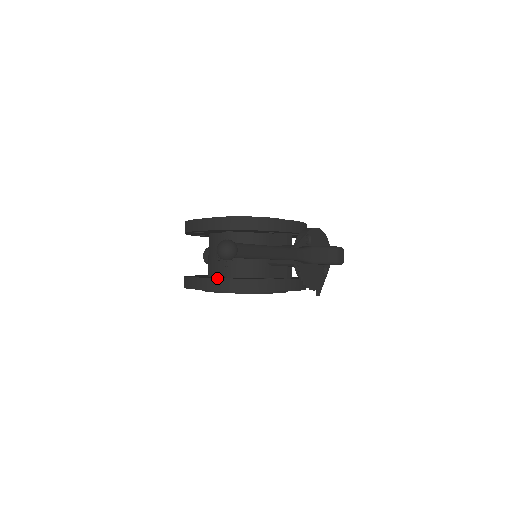
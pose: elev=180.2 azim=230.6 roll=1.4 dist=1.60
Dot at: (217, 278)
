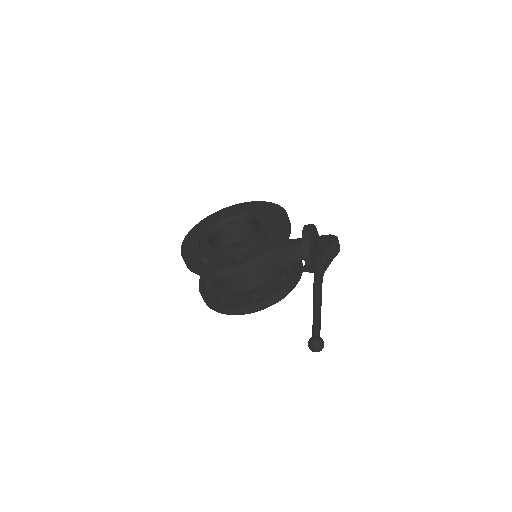
Dot at: (252, 305)
